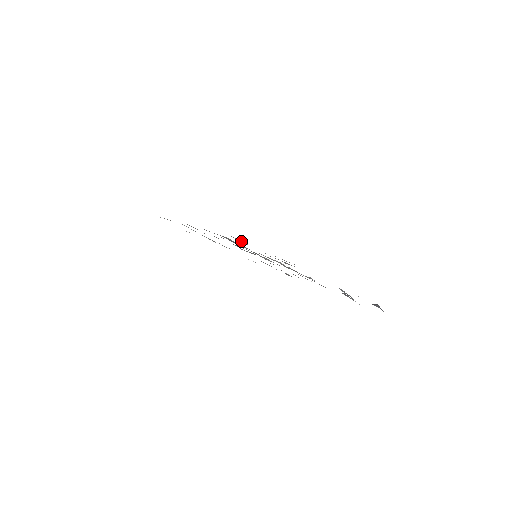
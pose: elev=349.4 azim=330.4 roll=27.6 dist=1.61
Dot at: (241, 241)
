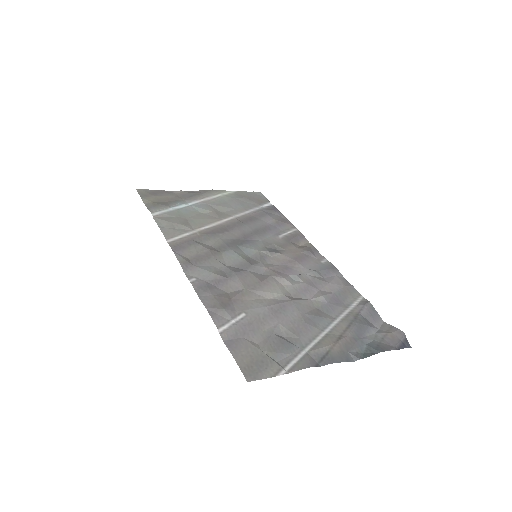
Dot at: (224, 316)
